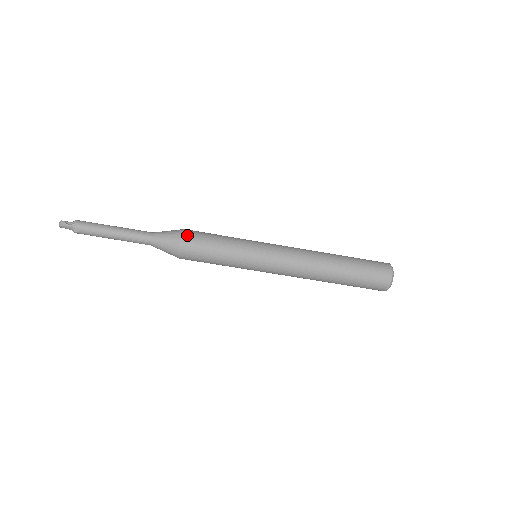
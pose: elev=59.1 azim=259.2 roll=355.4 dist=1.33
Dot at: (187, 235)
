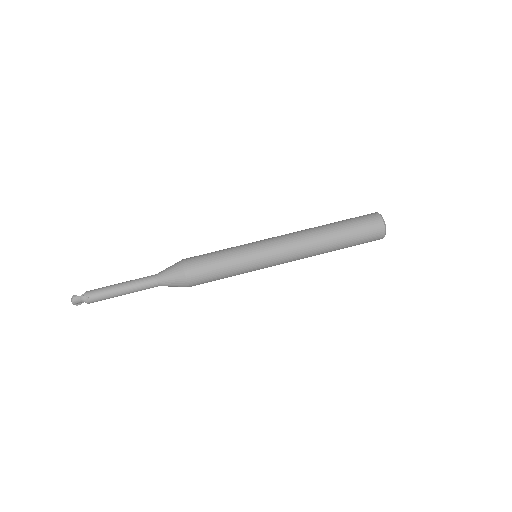
Dot at: (187, 259)
